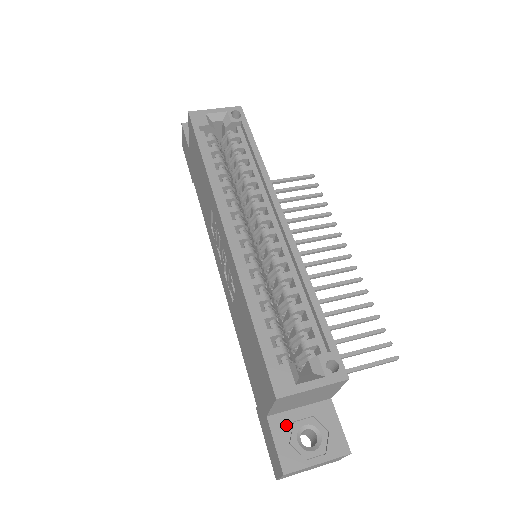
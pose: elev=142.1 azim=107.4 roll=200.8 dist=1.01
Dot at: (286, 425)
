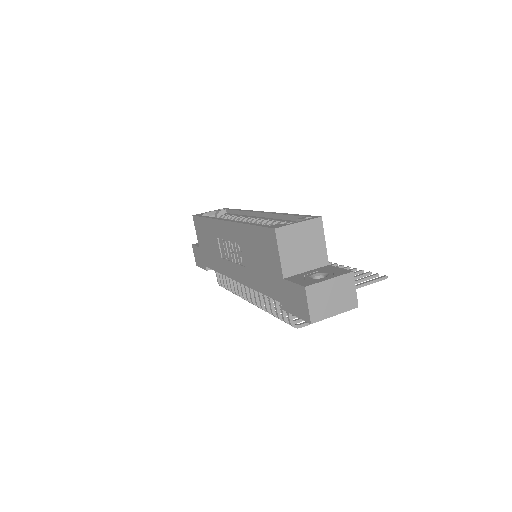
Dot at: (299, 277)
